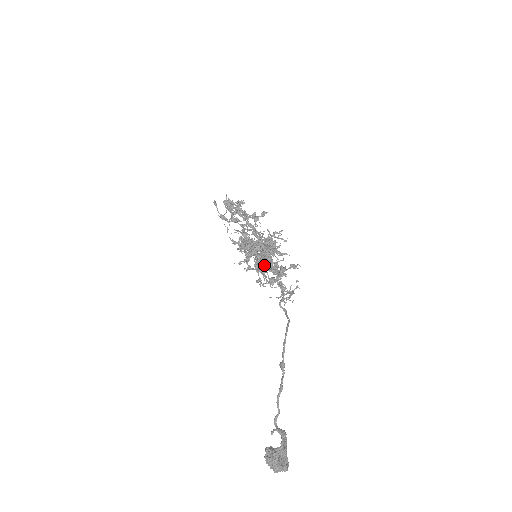
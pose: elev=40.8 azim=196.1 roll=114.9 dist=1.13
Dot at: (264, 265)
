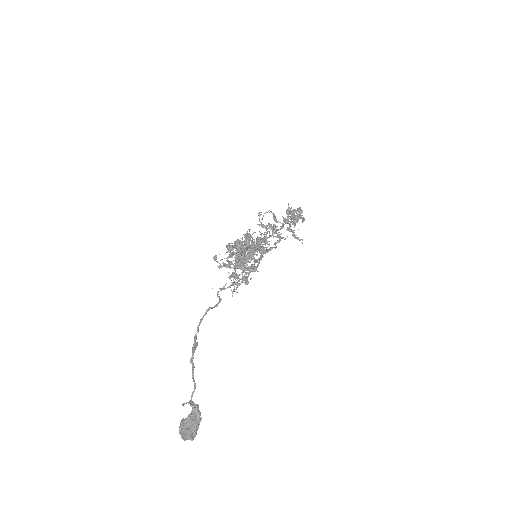
Dot at: (228, 262)
